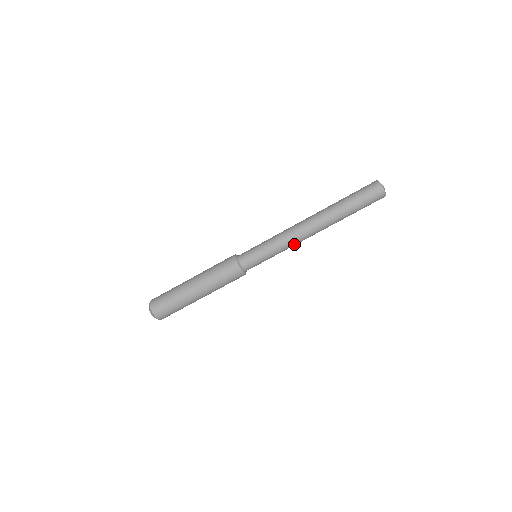
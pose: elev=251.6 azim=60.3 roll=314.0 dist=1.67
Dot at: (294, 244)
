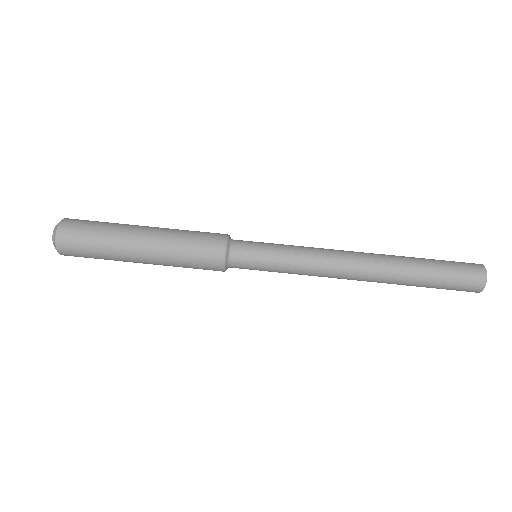
Dot at: (322, 260)
